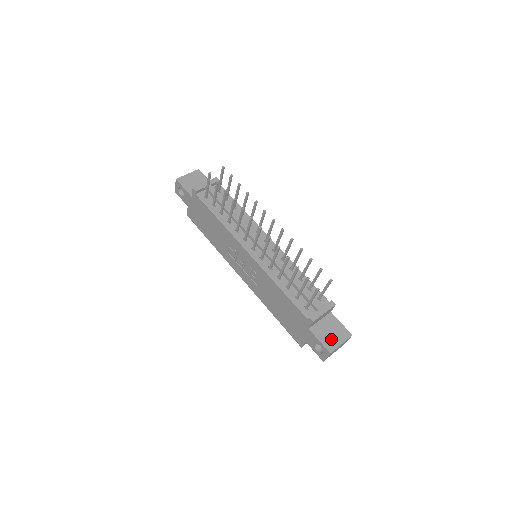
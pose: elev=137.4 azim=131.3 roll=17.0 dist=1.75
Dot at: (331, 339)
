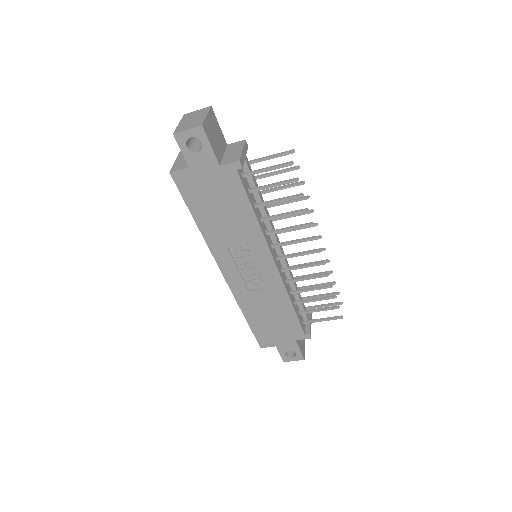
Dot at: (302, 345)
